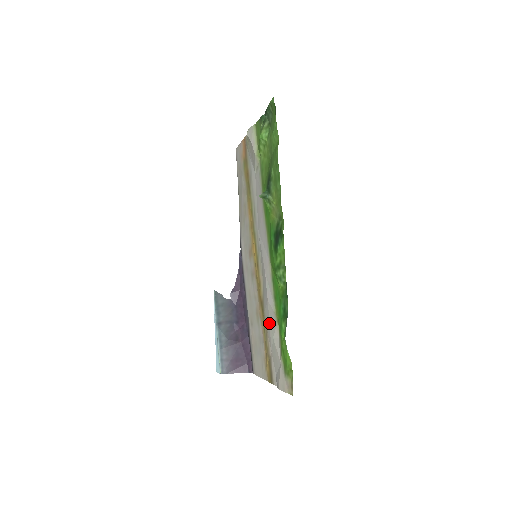
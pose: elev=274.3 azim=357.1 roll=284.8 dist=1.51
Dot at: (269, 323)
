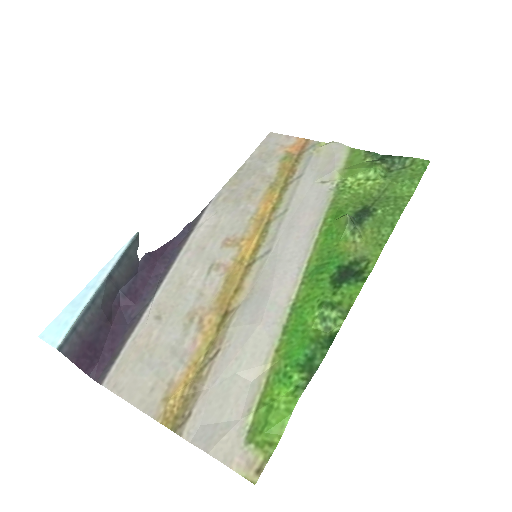
Dot at: (240, 349)
